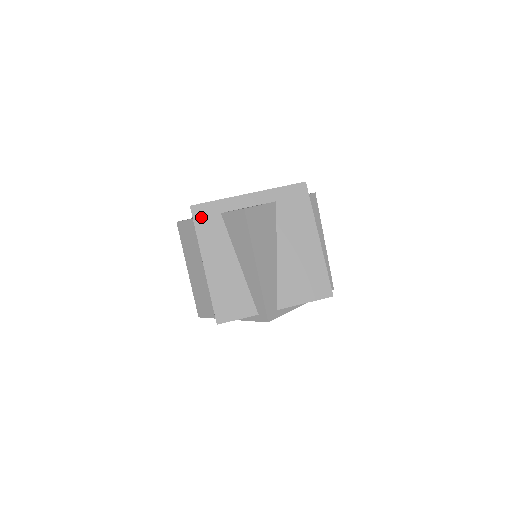
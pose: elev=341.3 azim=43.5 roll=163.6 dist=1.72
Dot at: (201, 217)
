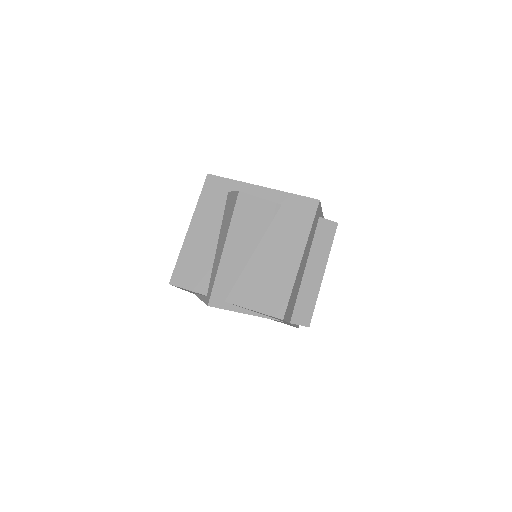
Dot at: (211, 187)
